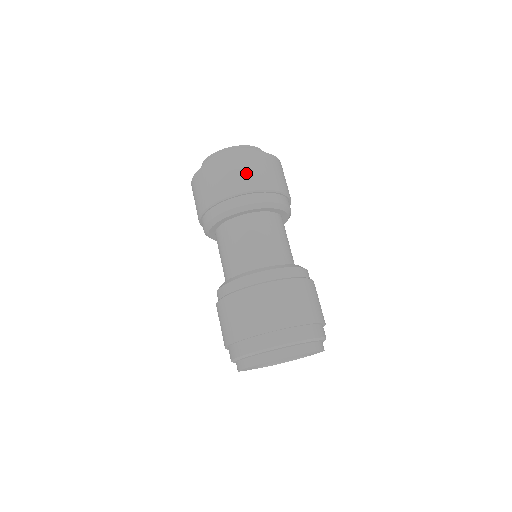
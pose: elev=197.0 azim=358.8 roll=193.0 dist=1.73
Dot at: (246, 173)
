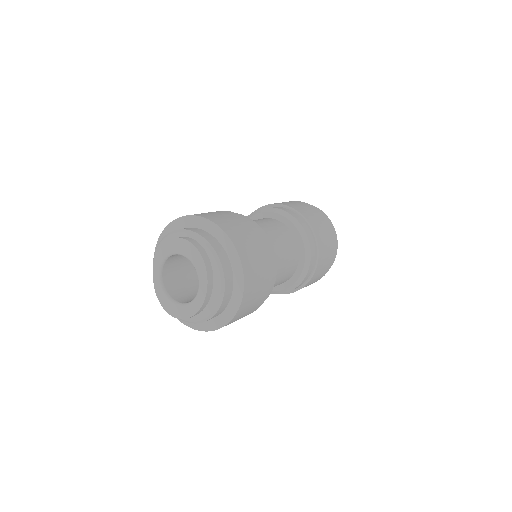
Dot at: (260, 287)
